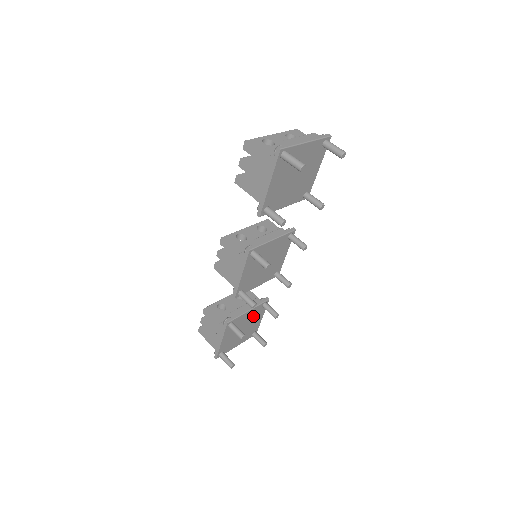
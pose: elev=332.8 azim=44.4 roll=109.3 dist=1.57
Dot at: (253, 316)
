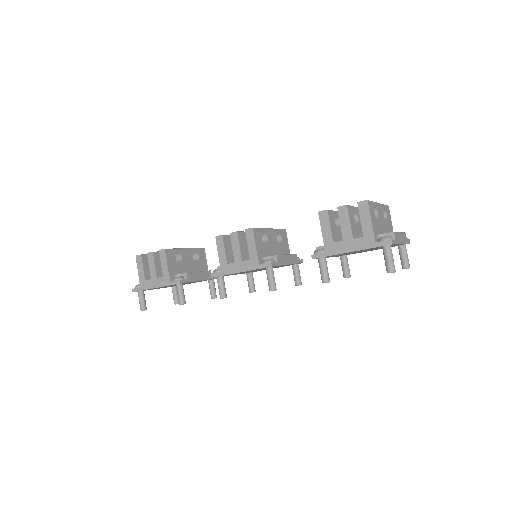
Dot at: occluded
